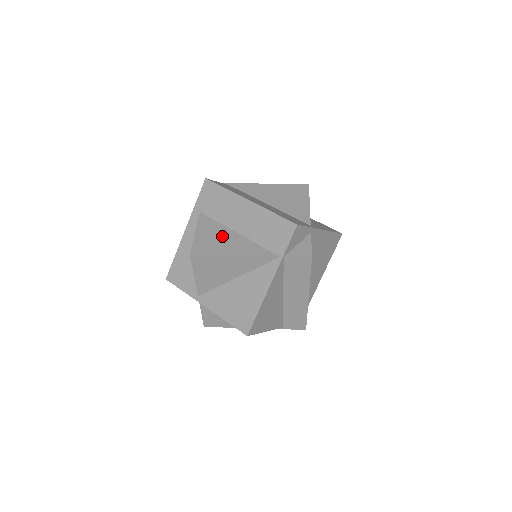
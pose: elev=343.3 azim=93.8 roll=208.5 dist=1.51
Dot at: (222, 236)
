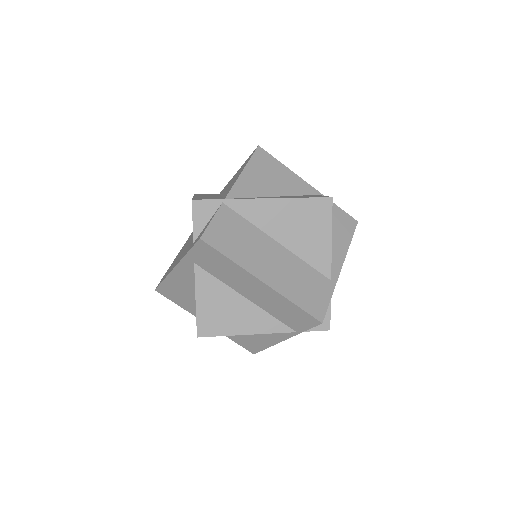
Dot at: (229, 305)
